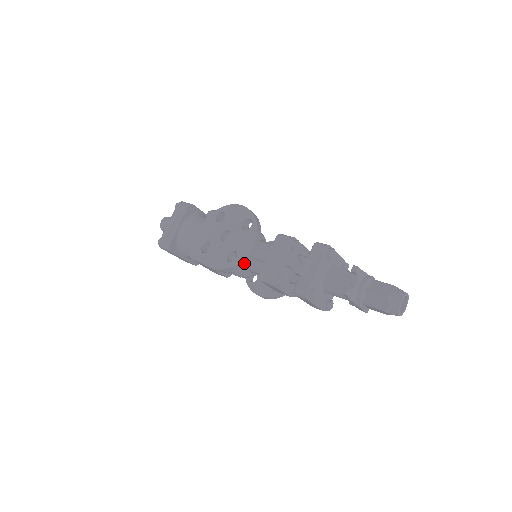
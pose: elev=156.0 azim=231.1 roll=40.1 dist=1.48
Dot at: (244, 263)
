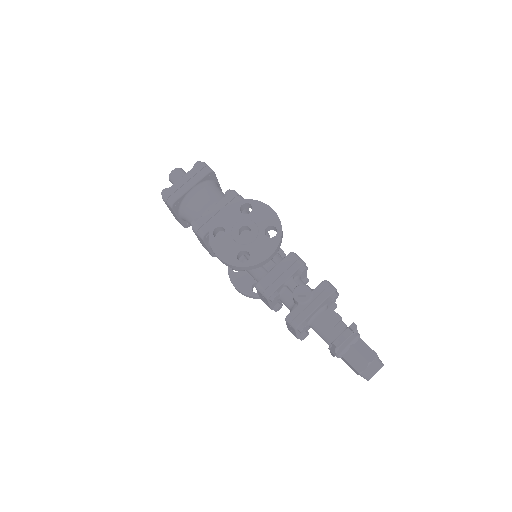
Dot at: (252, 268)
